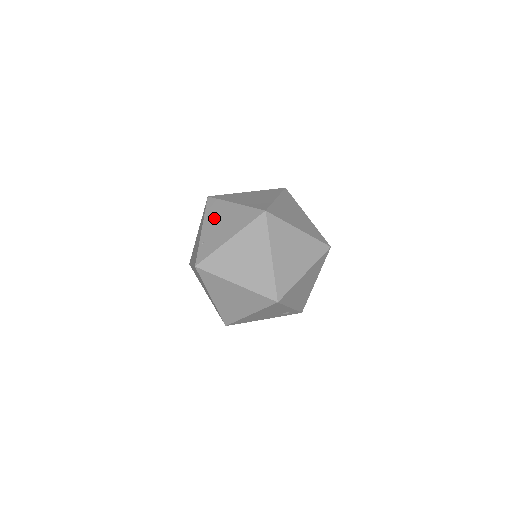
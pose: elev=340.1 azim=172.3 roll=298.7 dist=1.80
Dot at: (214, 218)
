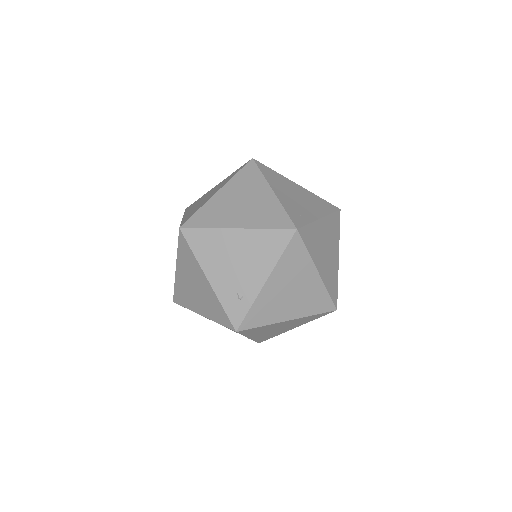
Dot at: occluded
